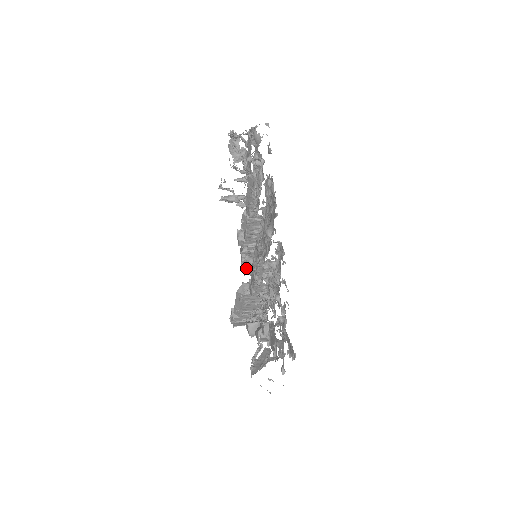
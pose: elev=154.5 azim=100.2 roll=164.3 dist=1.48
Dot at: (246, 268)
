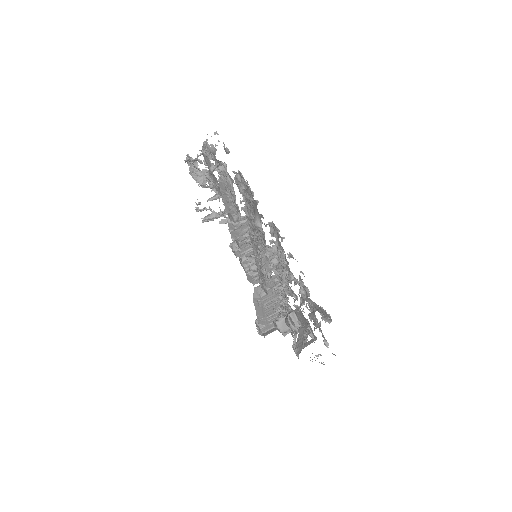
Dot at: (251, 270)
